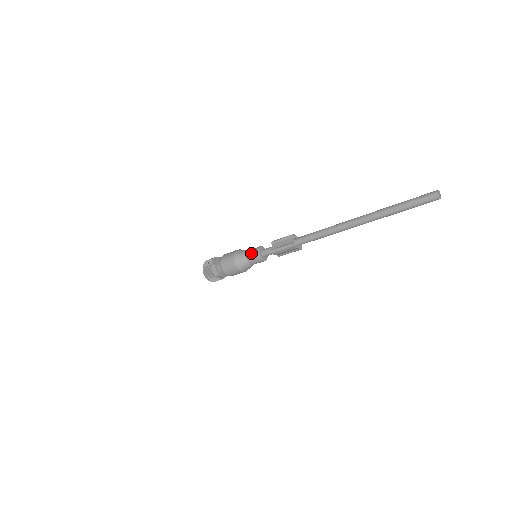
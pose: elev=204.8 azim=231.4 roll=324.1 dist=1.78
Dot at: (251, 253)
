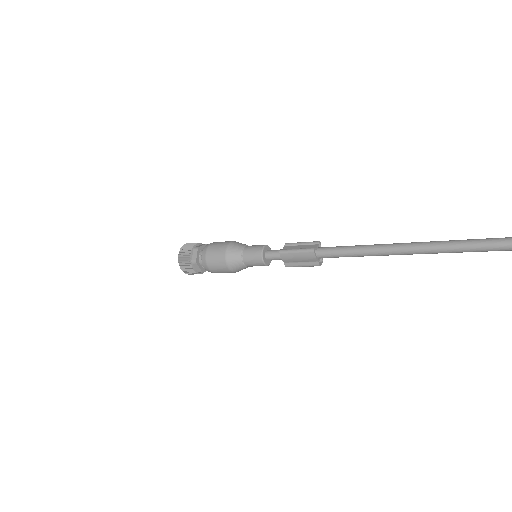
Dot at: (253, 247)
